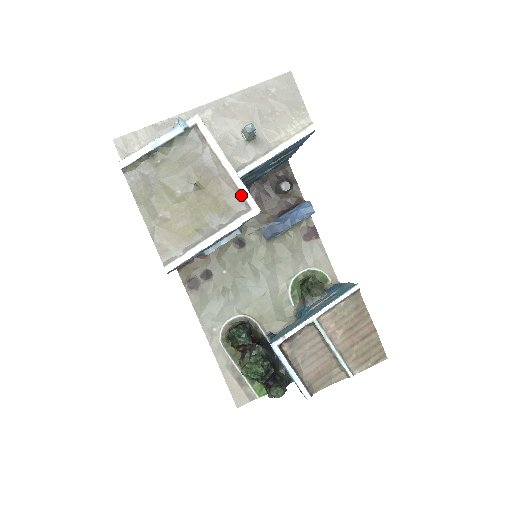
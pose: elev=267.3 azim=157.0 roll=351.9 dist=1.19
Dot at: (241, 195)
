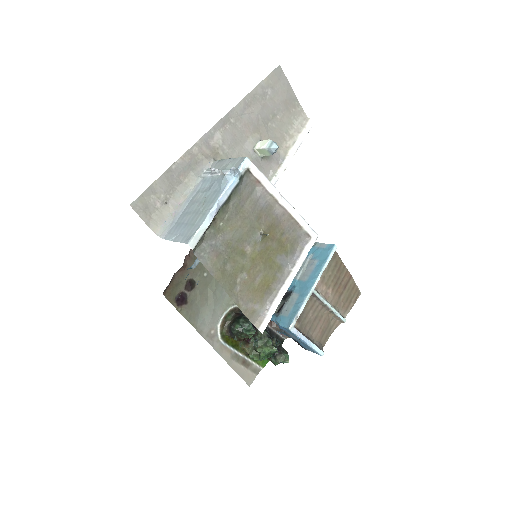
Dot at: (300, 227)
